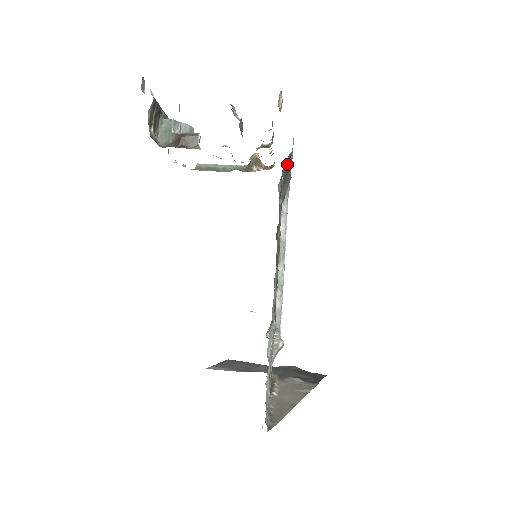
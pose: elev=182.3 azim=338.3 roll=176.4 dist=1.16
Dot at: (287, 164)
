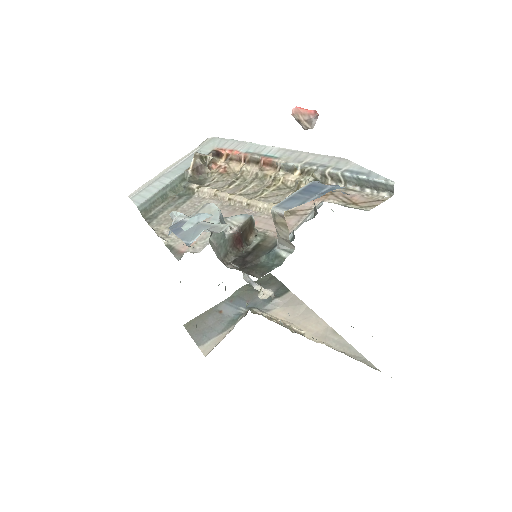
Dot at: occluded
